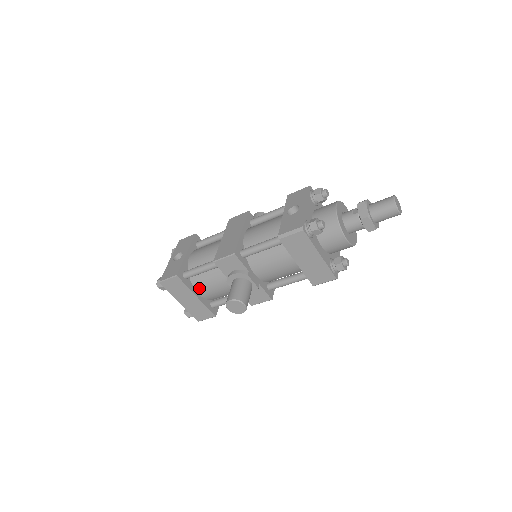
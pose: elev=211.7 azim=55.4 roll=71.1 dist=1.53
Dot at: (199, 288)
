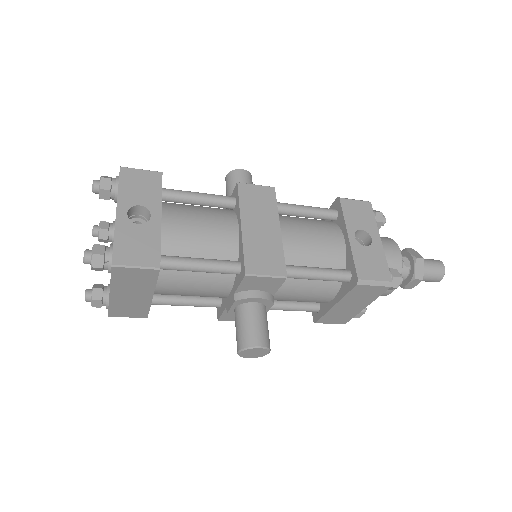
Dot at: (164, 284)
